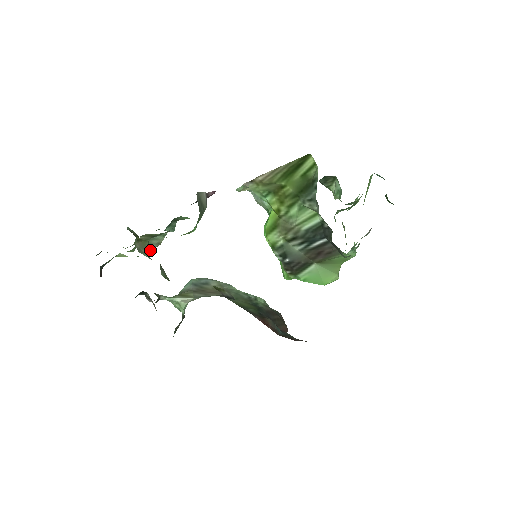
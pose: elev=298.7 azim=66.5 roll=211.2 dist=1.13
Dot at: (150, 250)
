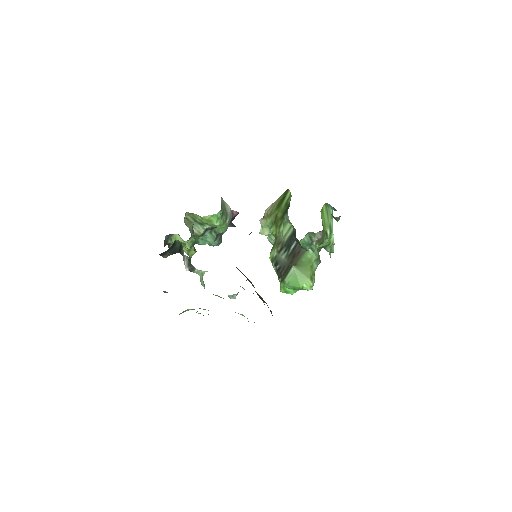
Dot at: (194, 234)
